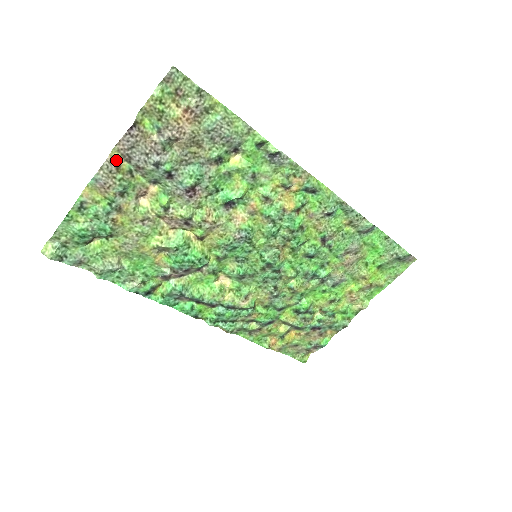
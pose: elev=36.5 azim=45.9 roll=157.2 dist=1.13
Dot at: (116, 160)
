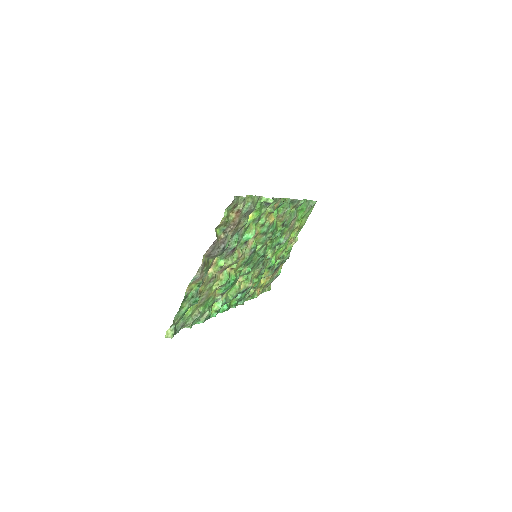
Dot at: (204, 261)
